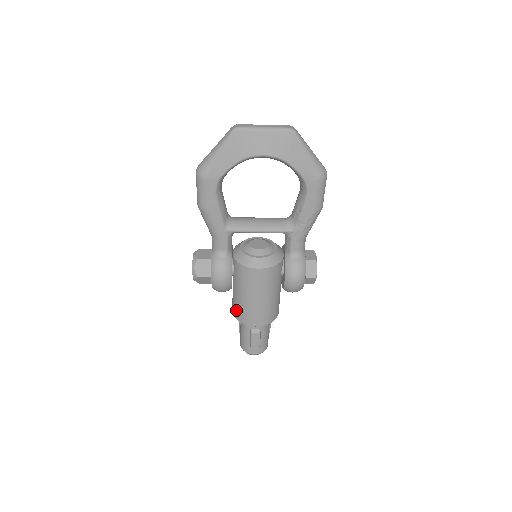
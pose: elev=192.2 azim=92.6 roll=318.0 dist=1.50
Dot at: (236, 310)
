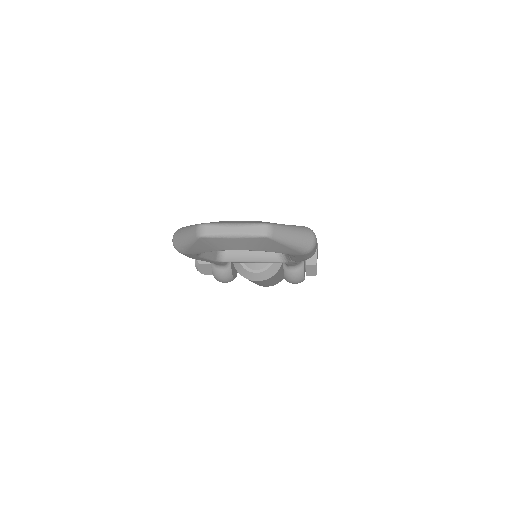
Dot at: occluded
